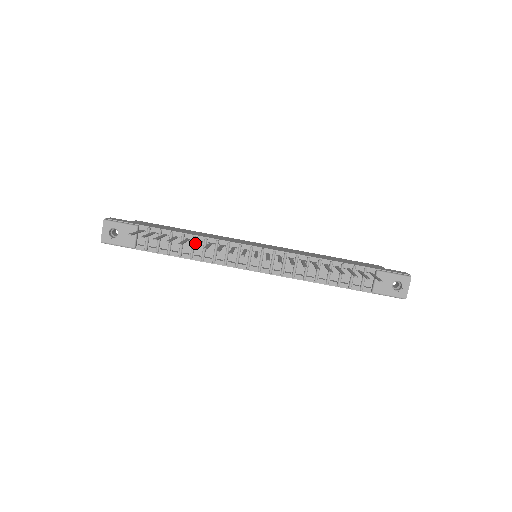
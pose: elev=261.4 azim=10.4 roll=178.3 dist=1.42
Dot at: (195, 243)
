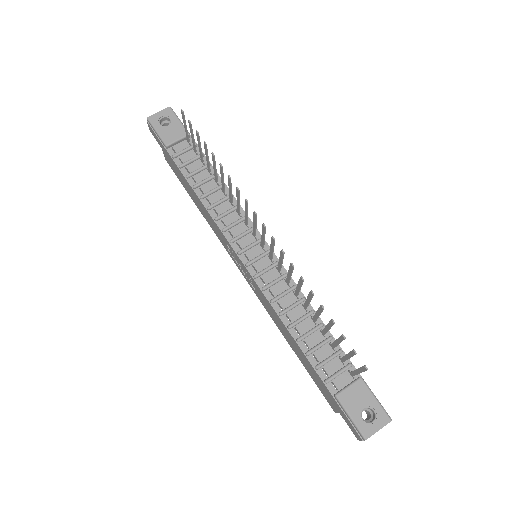
Dot at: (223, 176)
